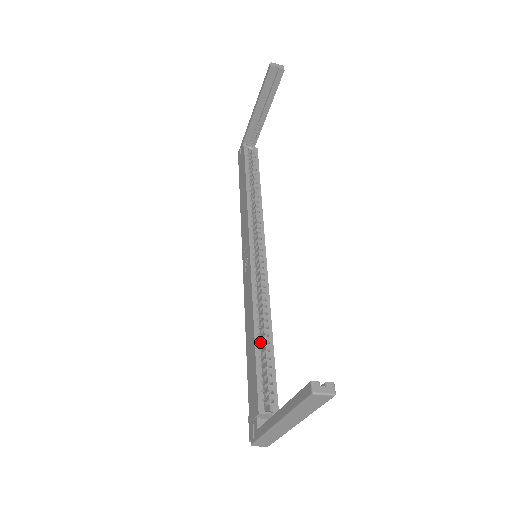
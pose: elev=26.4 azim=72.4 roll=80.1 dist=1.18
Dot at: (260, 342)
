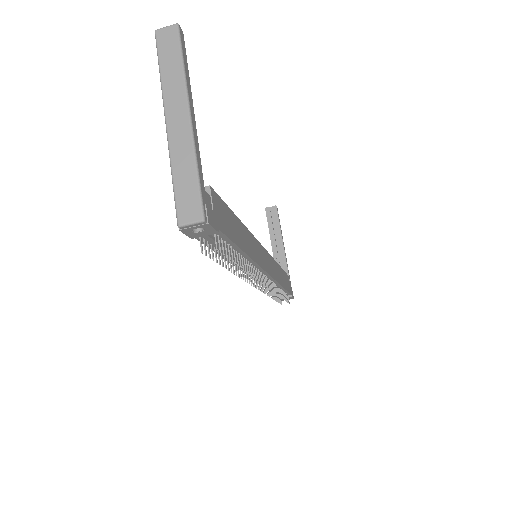
Dot at: occluded
